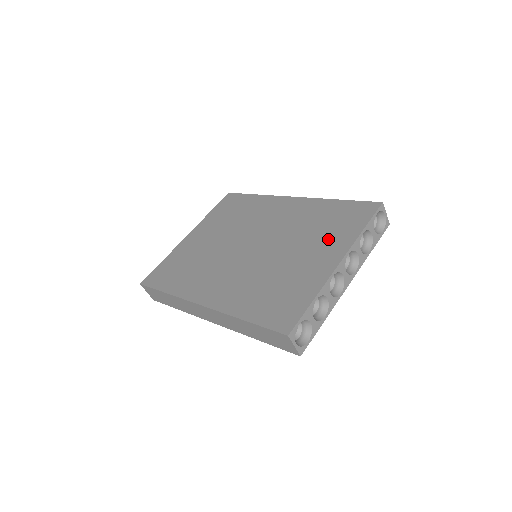
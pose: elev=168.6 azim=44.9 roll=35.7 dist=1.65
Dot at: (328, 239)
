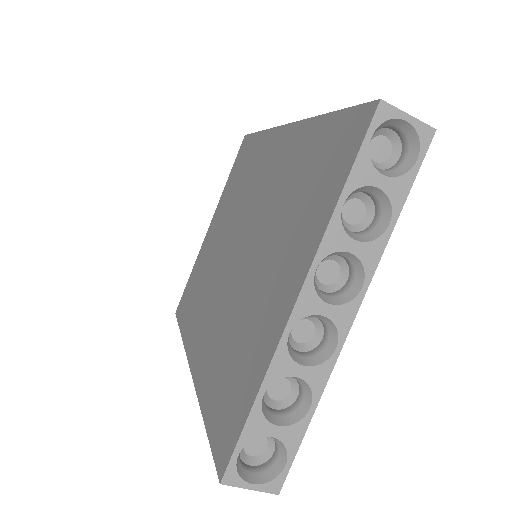
Dot at: (296, 230)
